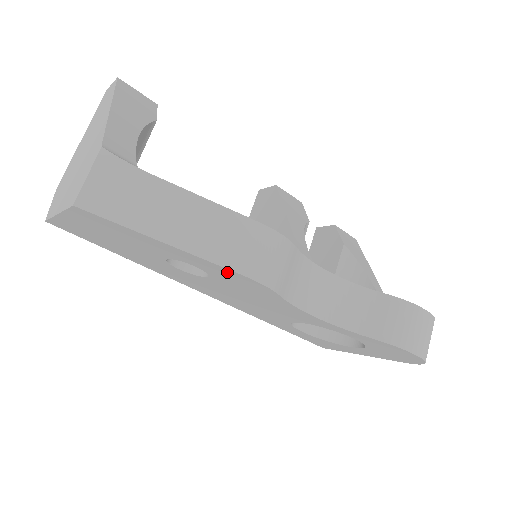
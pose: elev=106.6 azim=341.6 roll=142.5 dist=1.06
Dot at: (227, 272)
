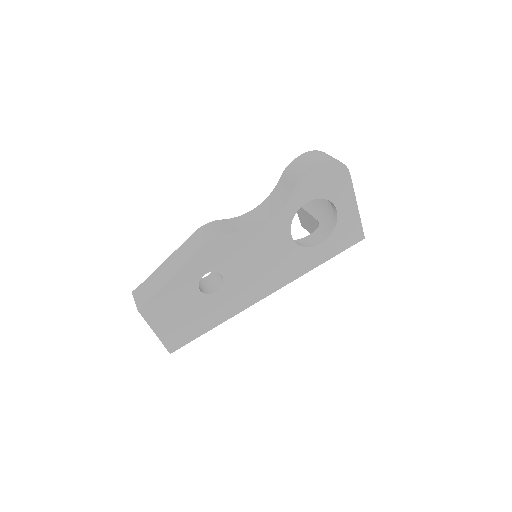
Dot at: (204, 255)
